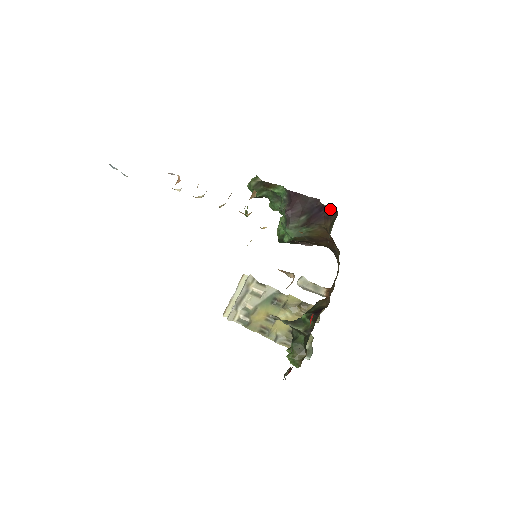
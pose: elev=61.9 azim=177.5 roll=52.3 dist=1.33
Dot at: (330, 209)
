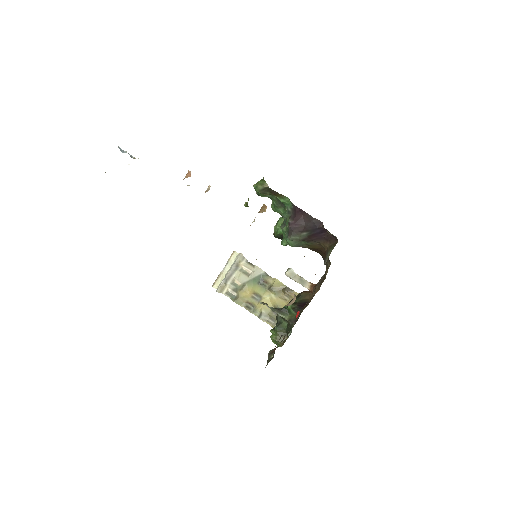
Dot at: (331, 234)
